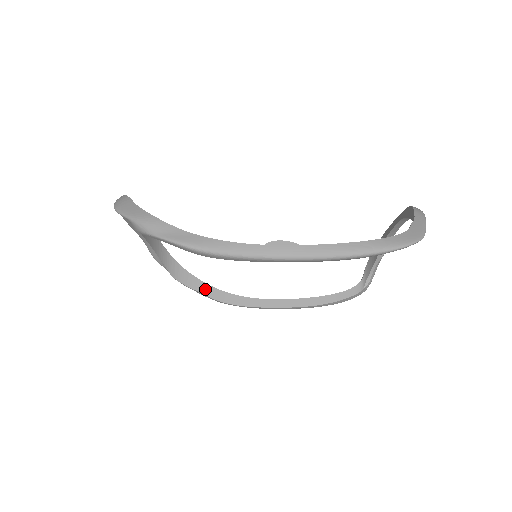
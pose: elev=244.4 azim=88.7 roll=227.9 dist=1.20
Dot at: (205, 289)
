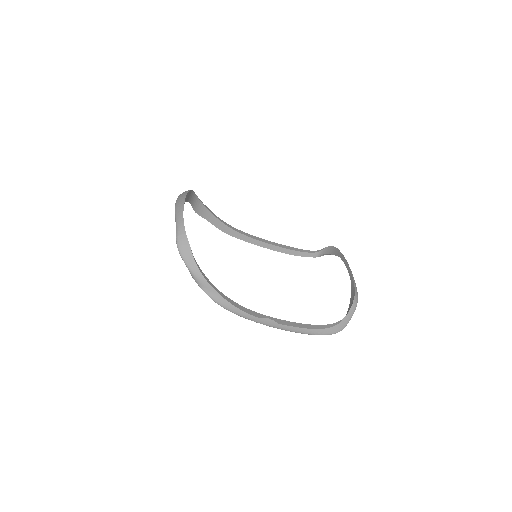
Dot at: (215, 221)
